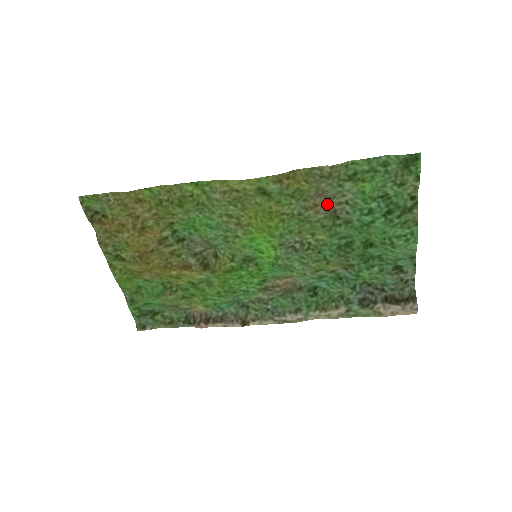
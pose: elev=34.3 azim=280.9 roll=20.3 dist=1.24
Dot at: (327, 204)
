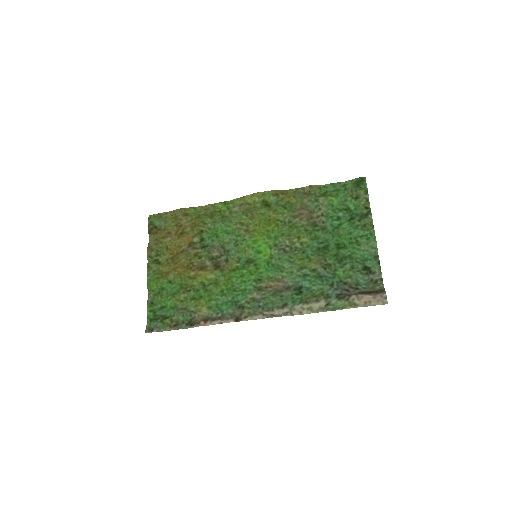
Dot at: (309, 216)
